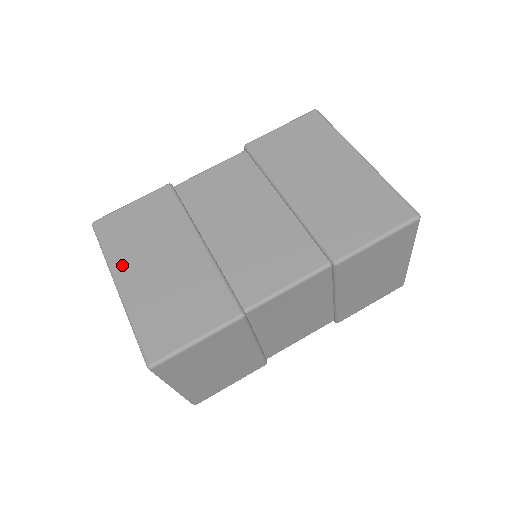
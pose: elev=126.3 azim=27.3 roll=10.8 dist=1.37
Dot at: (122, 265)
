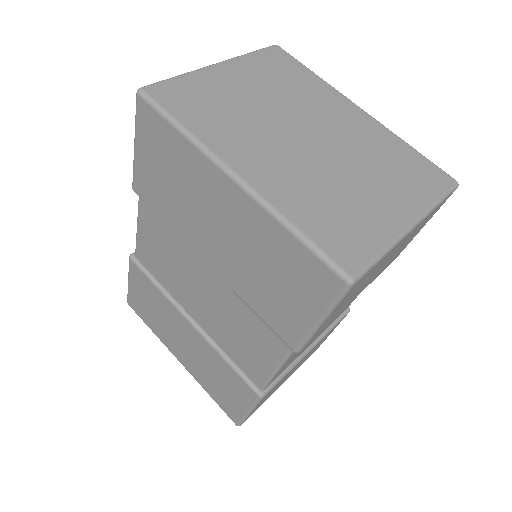
Dot at: (168, 344)
